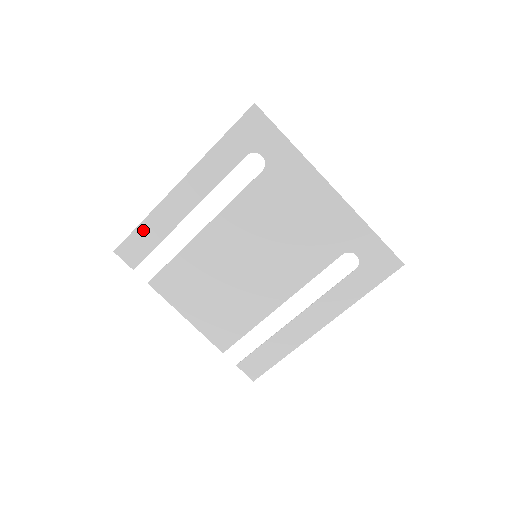
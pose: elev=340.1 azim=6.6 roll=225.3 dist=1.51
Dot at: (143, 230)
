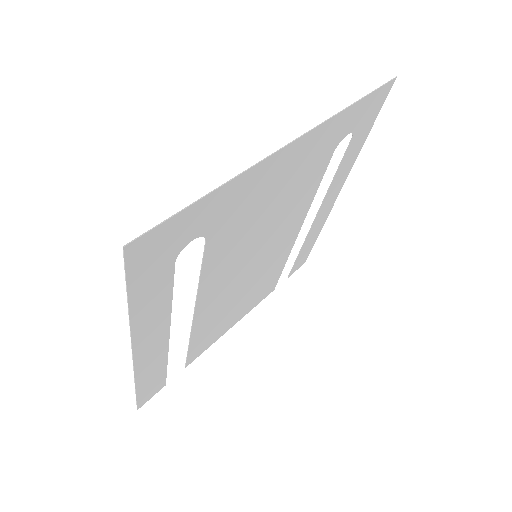
Dot at: (143, 386)
